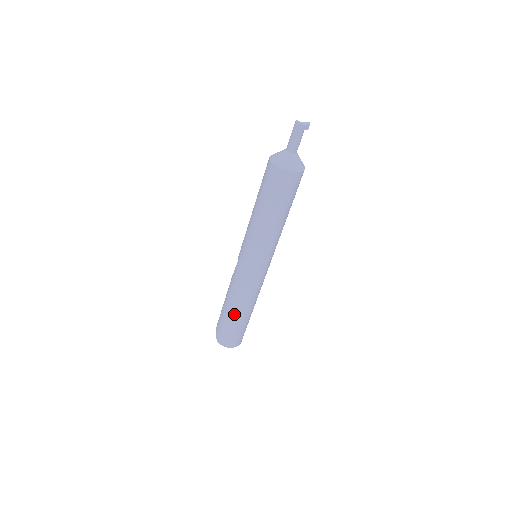
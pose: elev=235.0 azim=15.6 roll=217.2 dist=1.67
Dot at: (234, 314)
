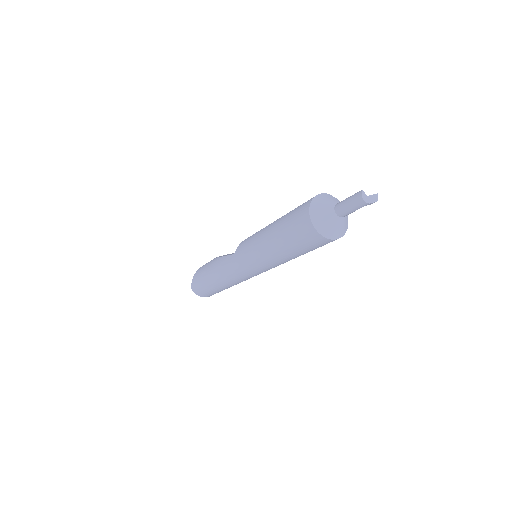
Dot at: (215, 285)
